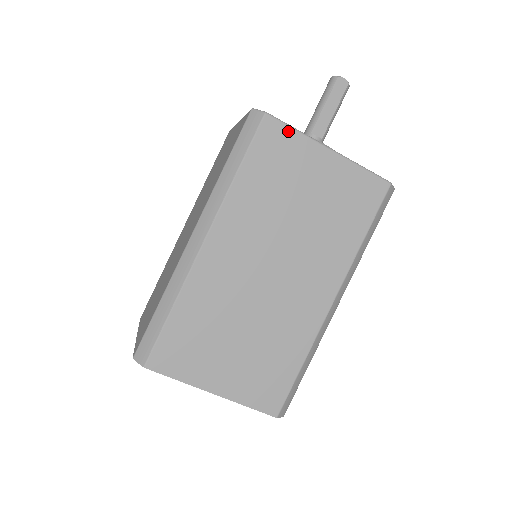
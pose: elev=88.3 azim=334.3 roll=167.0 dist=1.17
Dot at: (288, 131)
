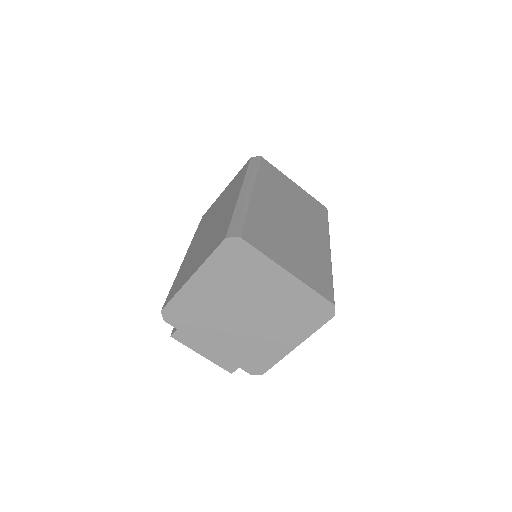
Dot at: (274, 167)
